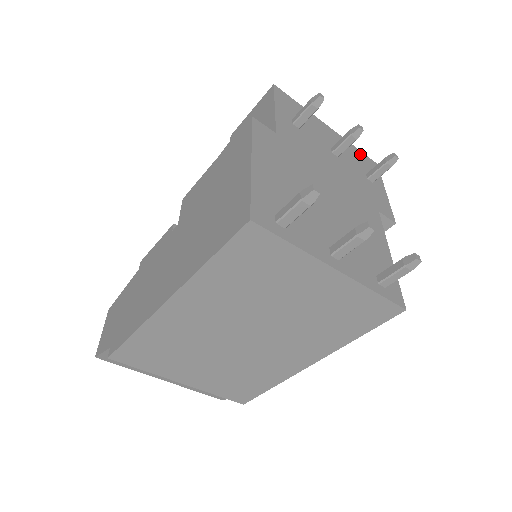
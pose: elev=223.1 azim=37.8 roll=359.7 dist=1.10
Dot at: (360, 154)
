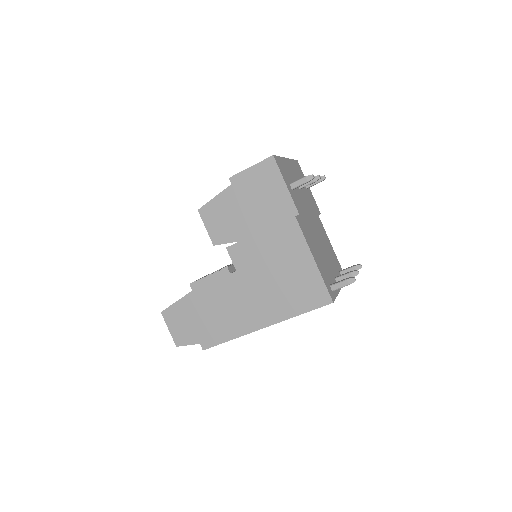
Dot at: (295, 164)
